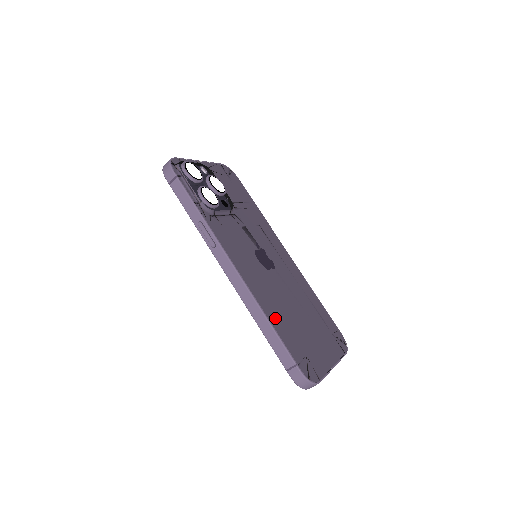
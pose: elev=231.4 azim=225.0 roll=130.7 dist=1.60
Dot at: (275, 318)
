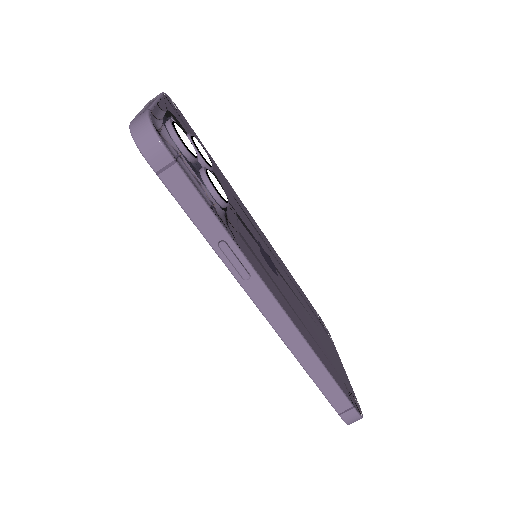
Dot at: (320, 354)
